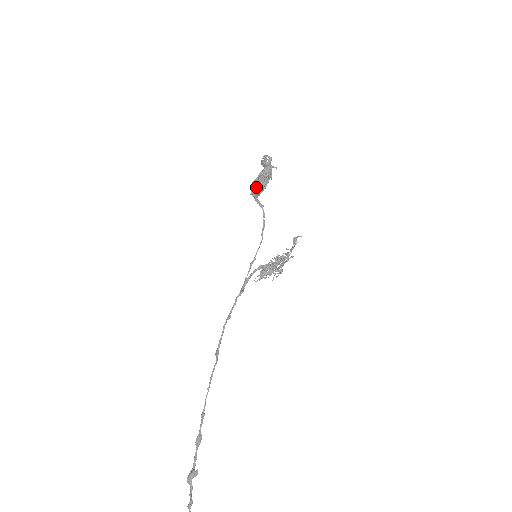
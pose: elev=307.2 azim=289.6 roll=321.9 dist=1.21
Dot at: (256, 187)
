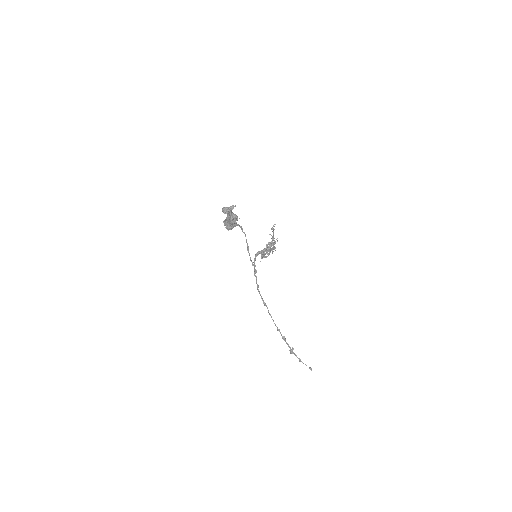
Dot at: (229, 226)
